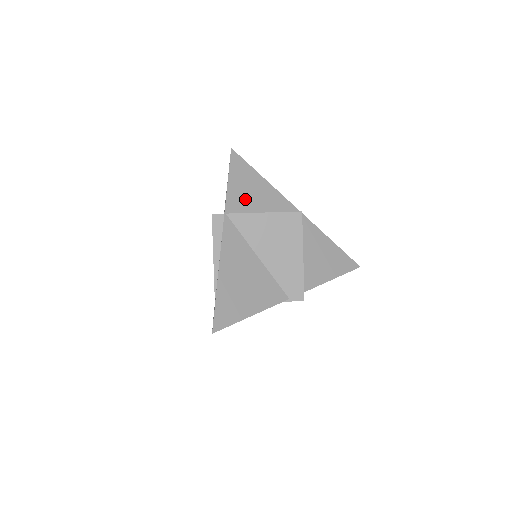
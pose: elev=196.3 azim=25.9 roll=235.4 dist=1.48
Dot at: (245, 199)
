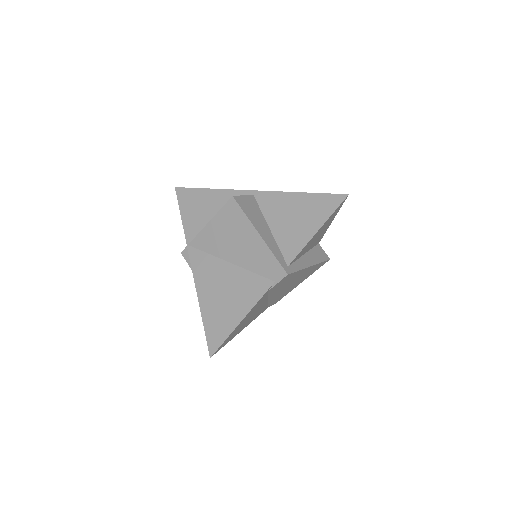
Dot at: (200, 220)
